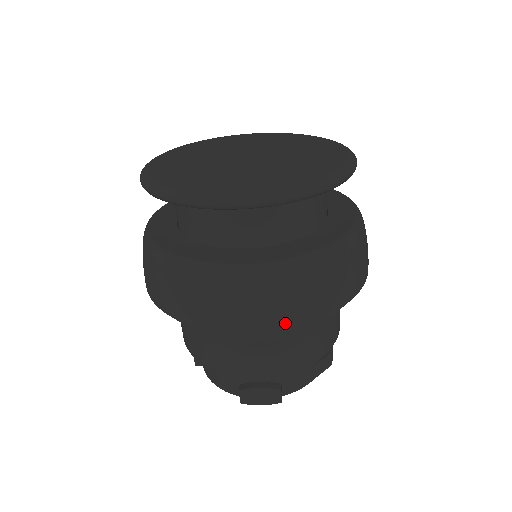
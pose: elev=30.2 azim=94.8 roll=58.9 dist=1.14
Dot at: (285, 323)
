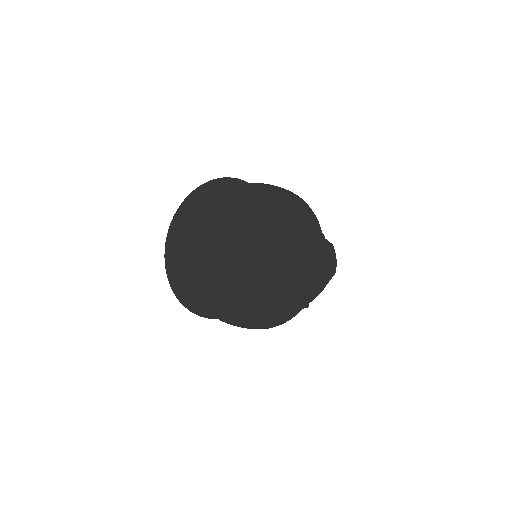
Dot at: (277, 325)
